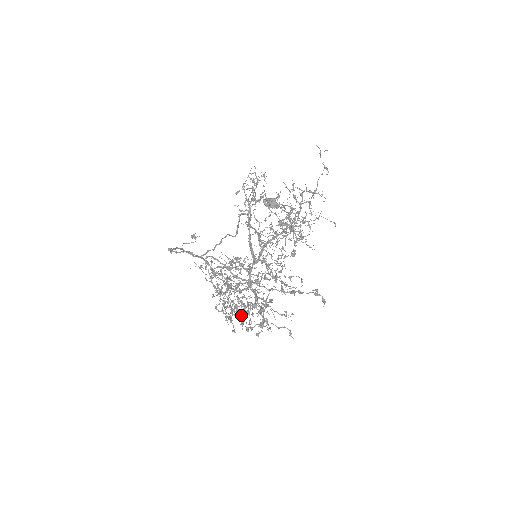
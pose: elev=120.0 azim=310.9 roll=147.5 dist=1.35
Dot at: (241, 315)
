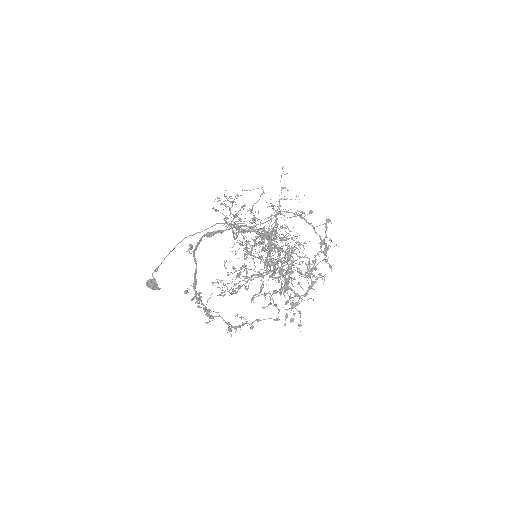
Dot at: (303, 274)
